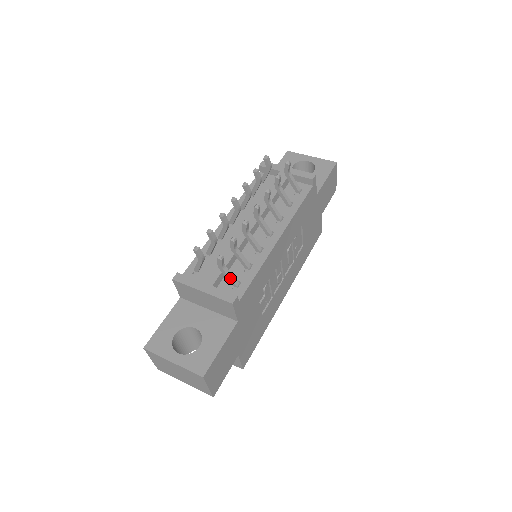
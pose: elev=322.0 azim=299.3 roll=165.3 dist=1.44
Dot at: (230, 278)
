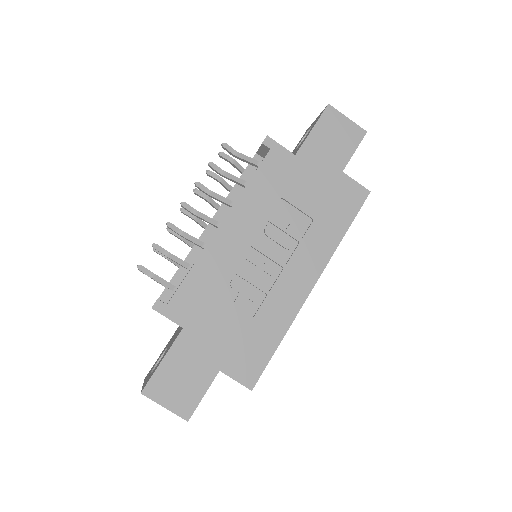
Dot at: (163, 284)
